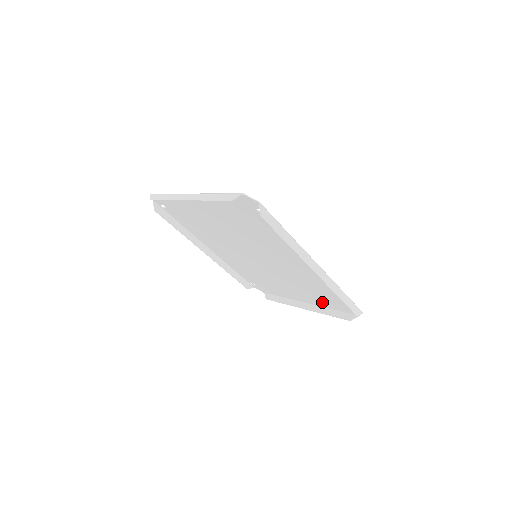
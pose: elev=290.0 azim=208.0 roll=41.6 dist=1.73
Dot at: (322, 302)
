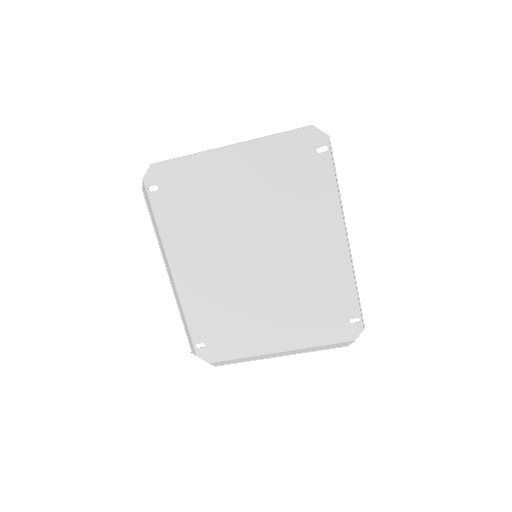
Dot at: (310, 333)
